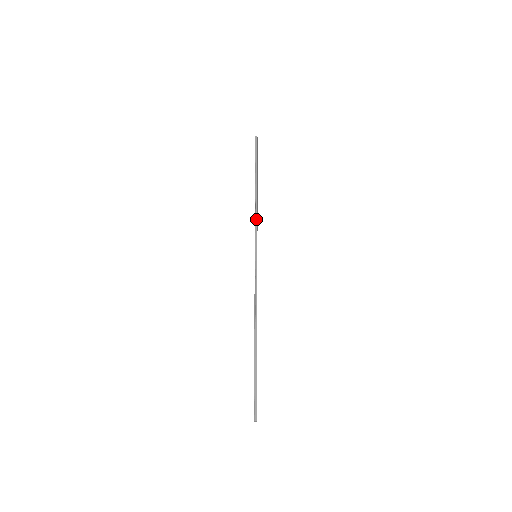
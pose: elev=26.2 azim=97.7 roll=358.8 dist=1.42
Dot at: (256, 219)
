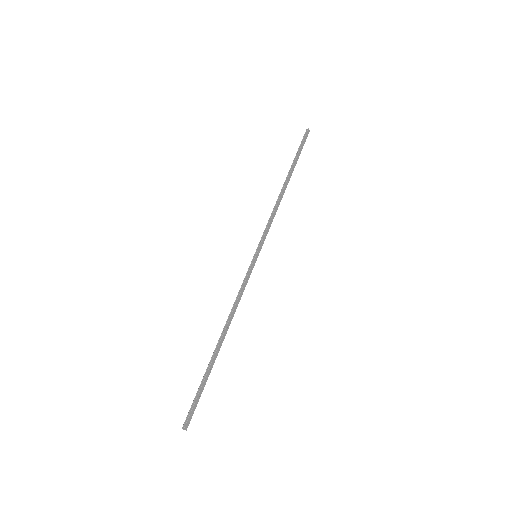
Dot at: (271, 217)
